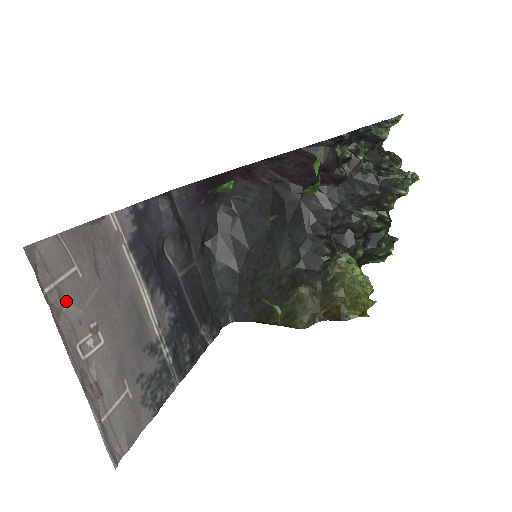
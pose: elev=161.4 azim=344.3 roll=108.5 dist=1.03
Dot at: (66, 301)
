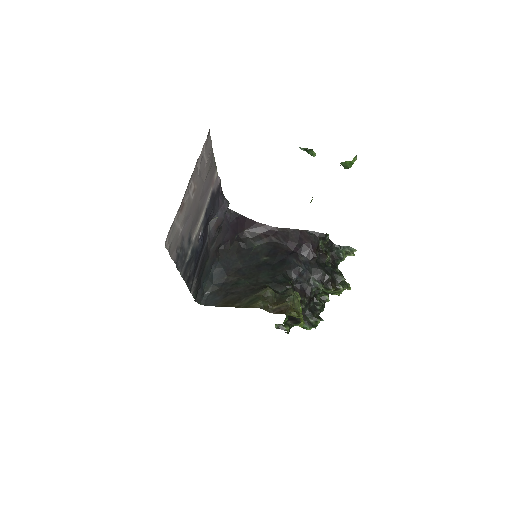
Dot at: (200, 164)
